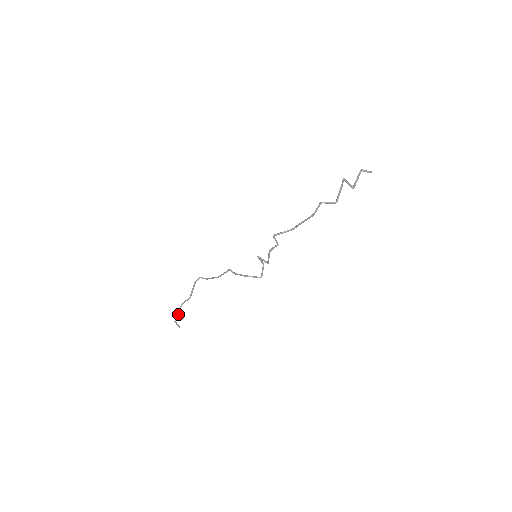
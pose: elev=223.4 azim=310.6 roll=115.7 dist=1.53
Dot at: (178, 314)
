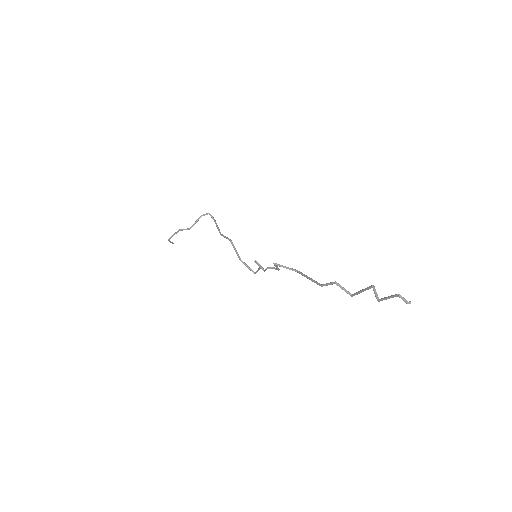
Dot at: occluded
